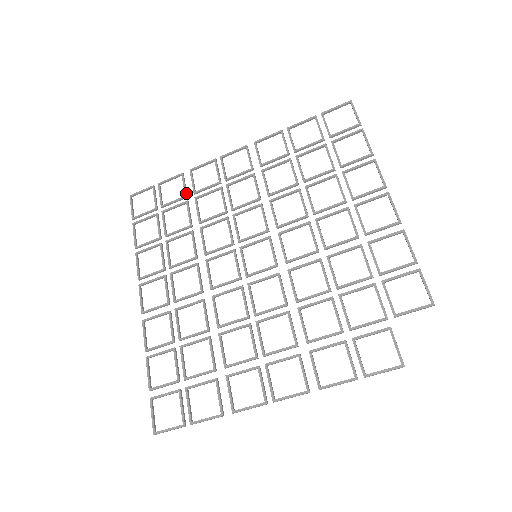
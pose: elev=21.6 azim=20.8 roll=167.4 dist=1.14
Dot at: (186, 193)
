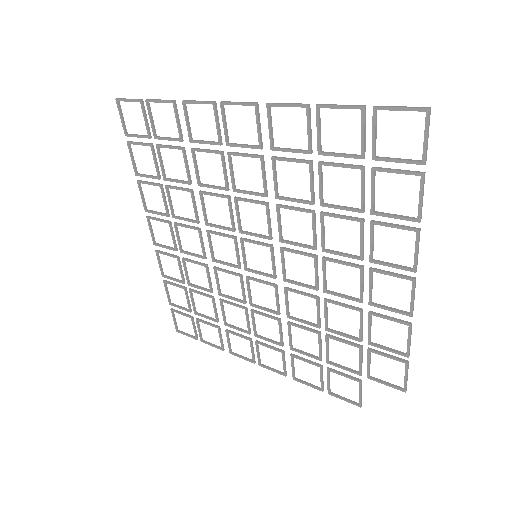
Dot at: (181, 136)
